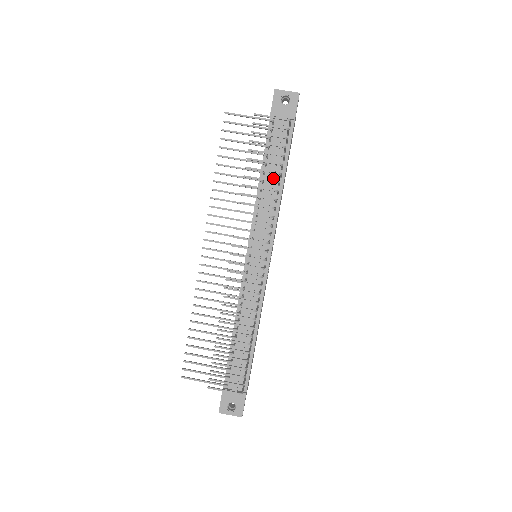
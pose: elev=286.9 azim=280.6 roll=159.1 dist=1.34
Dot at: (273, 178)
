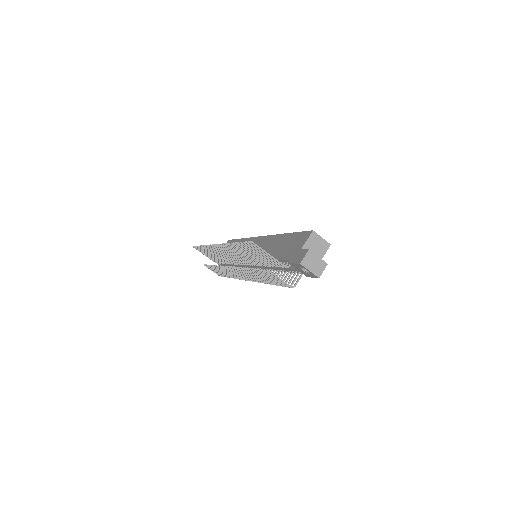
Dot at: (276, 269)
